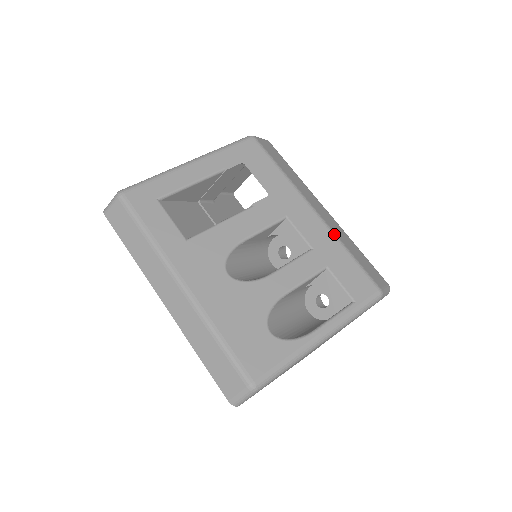
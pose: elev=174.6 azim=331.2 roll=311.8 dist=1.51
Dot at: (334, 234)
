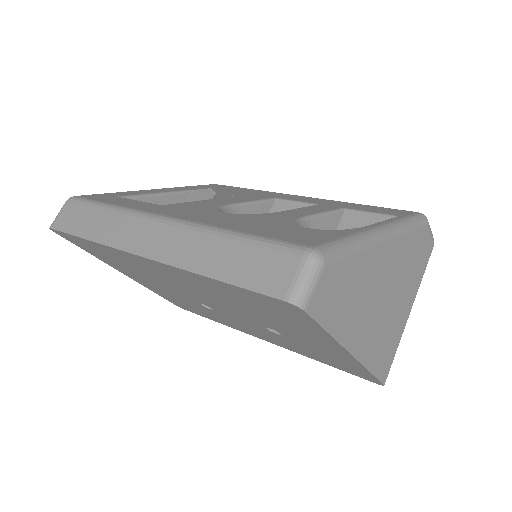
Dot at: (336, 201)
